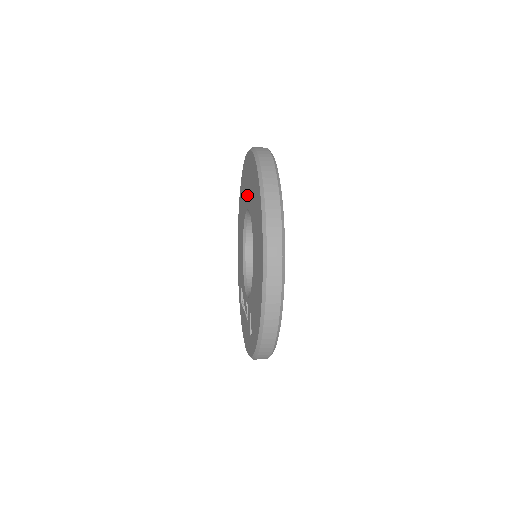
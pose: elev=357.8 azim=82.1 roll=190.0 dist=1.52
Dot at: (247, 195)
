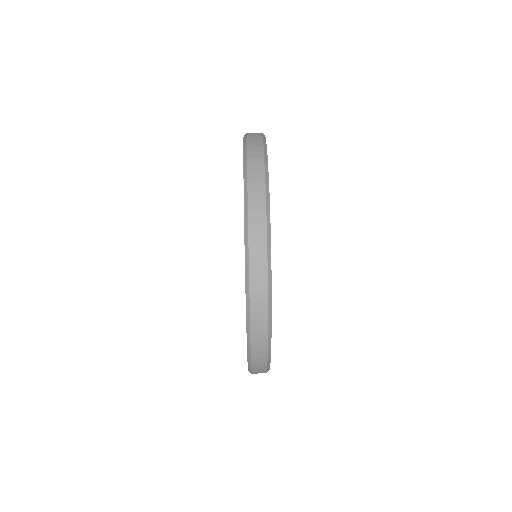
Dot at: occluded
